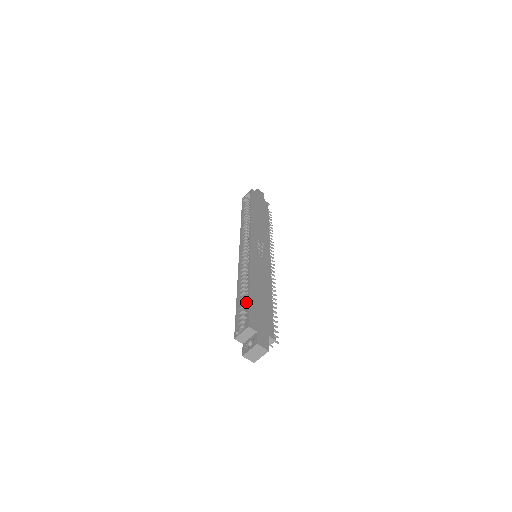
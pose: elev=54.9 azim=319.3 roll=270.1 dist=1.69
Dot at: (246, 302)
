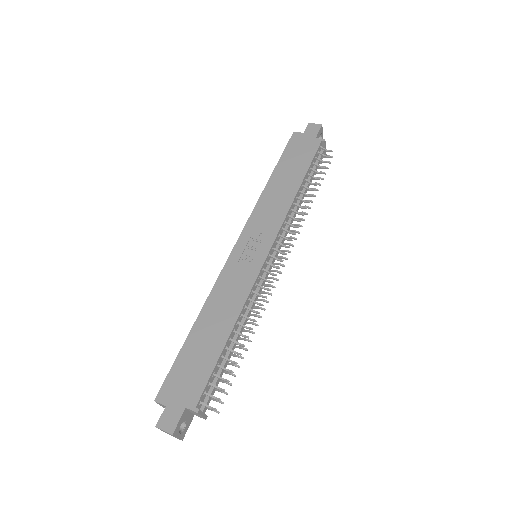
Dot at: occluded
